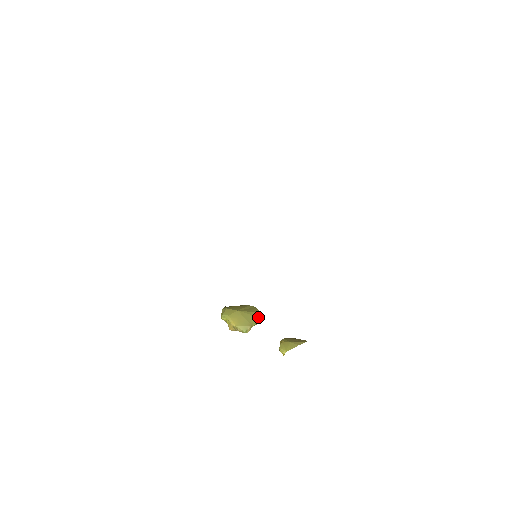
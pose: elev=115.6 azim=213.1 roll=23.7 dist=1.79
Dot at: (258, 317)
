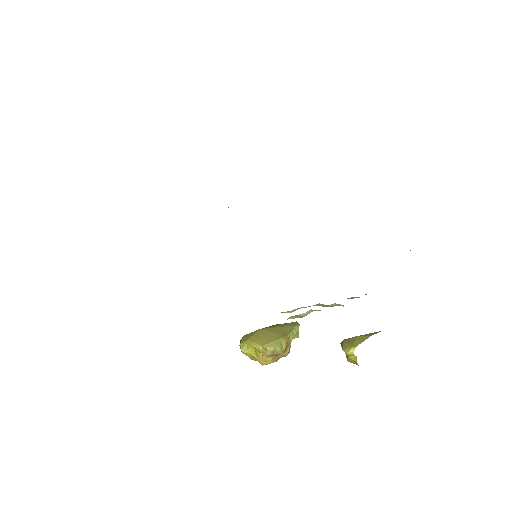
Dot at: (292, 325)
